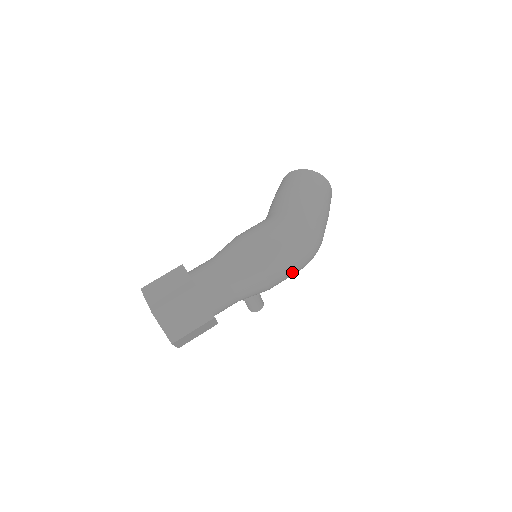
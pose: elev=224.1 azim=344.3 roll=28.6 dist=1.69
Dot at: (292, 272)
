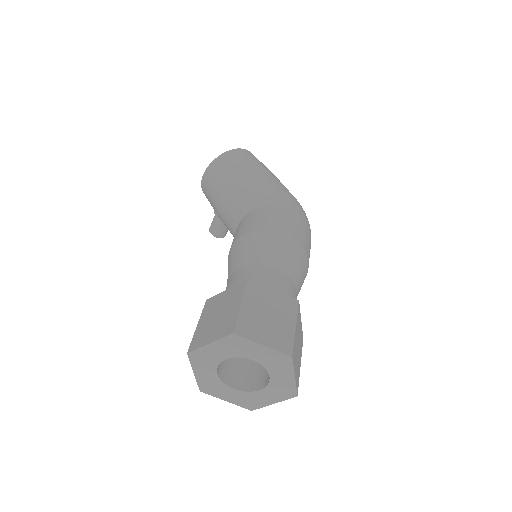
Dot at: occluded
